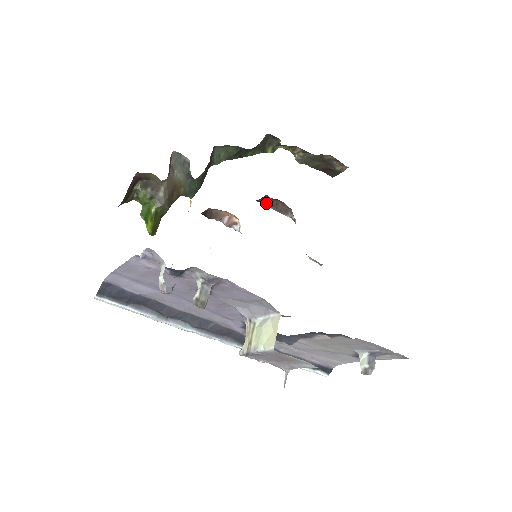
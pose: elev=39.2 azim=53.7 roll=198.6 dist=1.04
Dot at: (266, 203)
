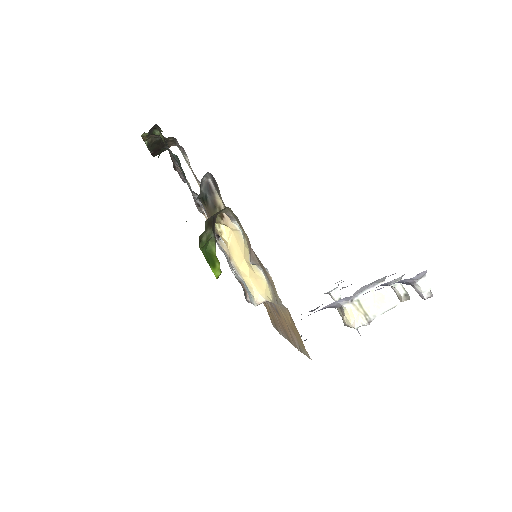
Dot at: occluded
